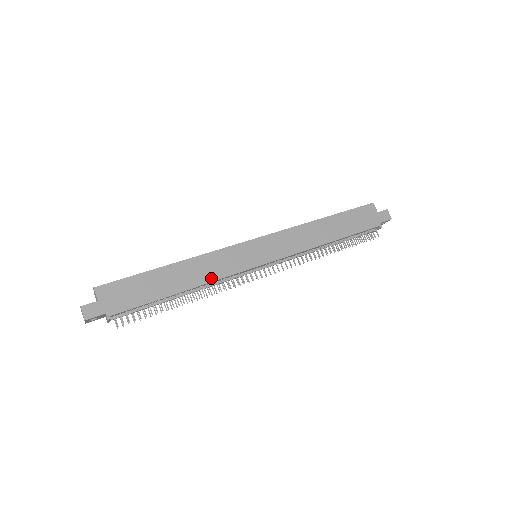
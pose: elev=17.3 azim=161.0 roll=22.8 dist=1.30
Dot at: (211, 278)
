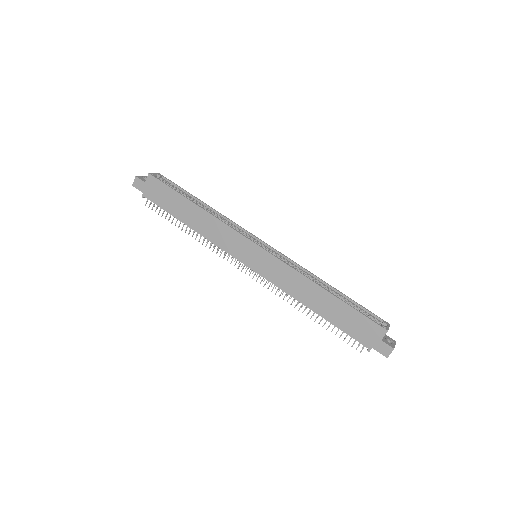
Dot at: (209, 237)
